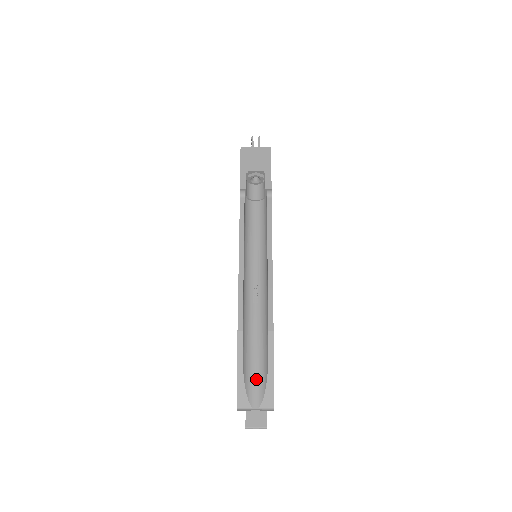
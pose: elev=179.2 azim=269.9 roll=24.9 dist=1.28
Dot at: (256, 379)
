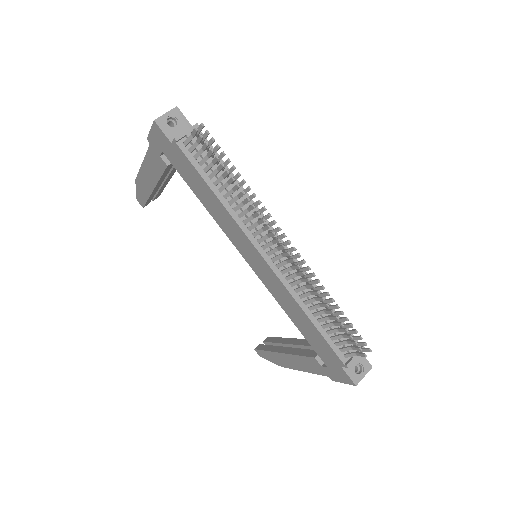
Dot at: occluded
